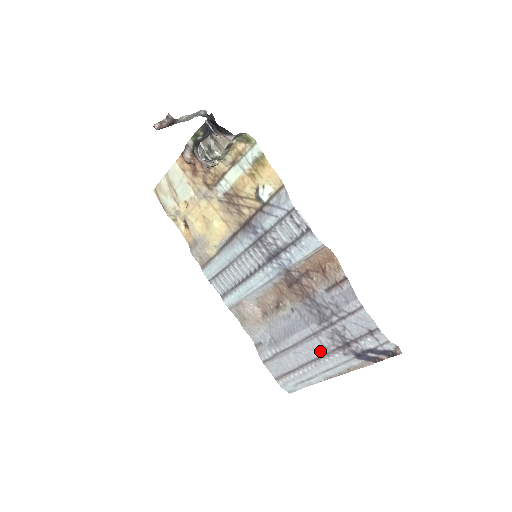
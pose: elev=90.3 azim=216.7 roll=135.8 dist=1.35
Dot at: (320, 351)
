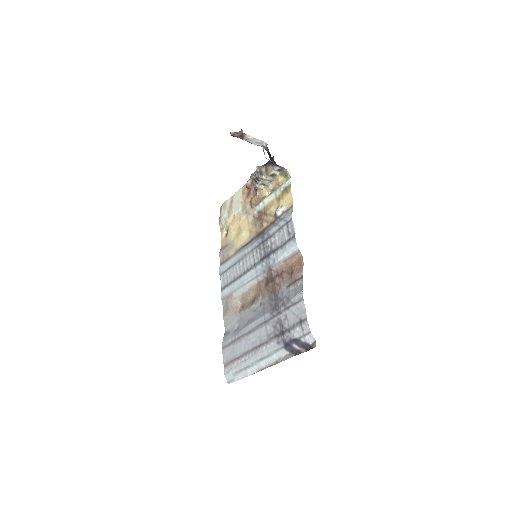
Dot at: (263, 339)
